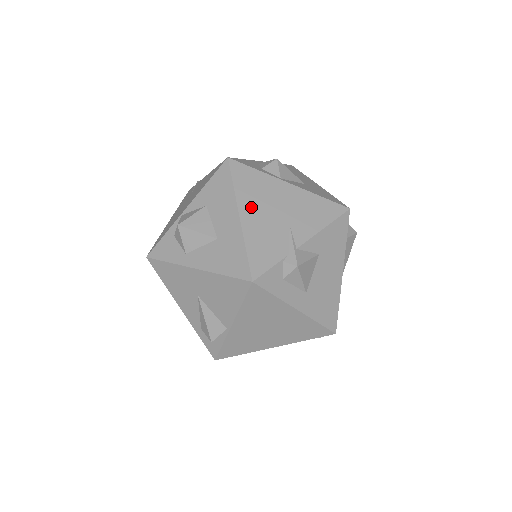
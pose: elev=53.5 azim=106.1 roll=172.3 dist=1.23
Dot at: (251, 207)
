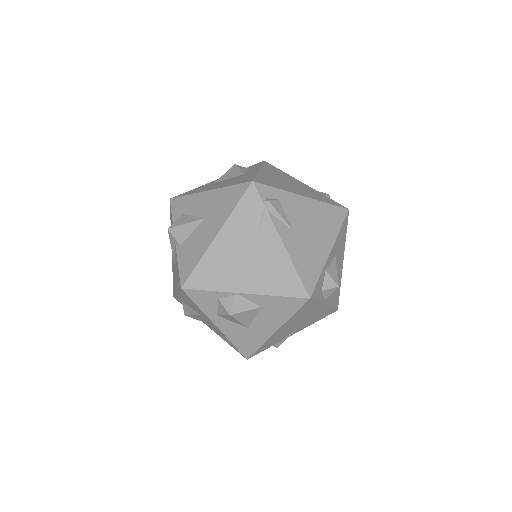
Dot at: (288, 325)
